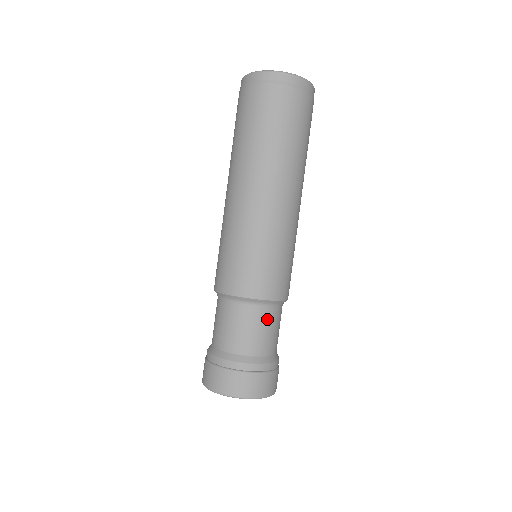
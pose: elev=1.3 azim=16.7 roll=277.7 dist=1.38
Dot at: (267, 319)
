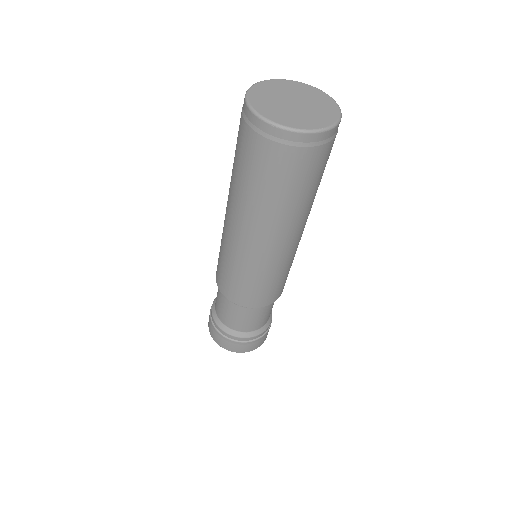
Dot at: (253, 314)
